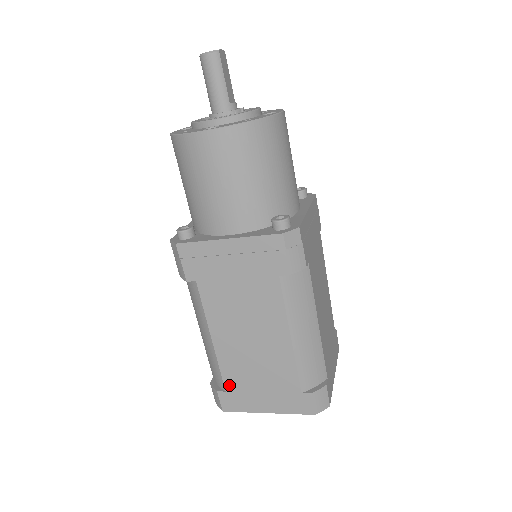
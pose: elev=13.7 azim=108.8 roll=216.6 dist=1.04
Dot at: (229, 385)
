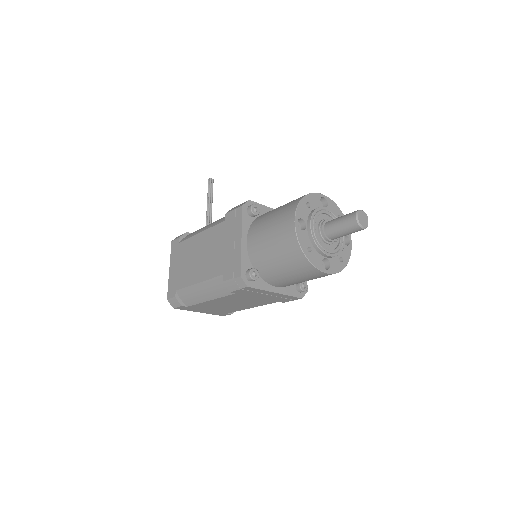
Dot at: (193, 307)
